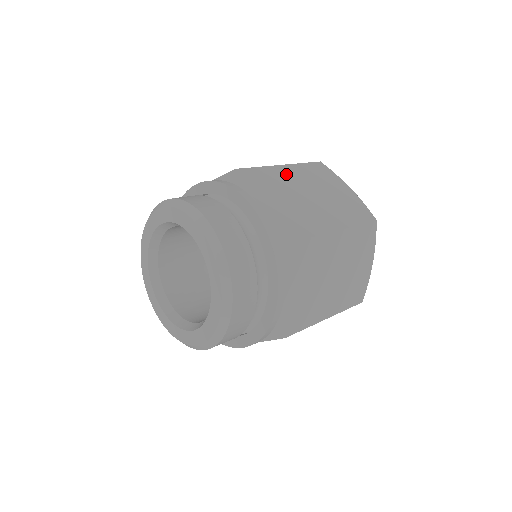
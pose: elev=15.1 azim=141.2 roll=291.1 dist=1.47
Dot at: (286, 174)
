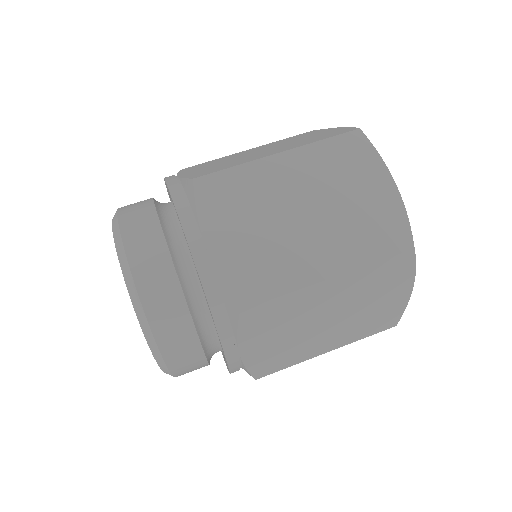
Dot at: (278, 173)
